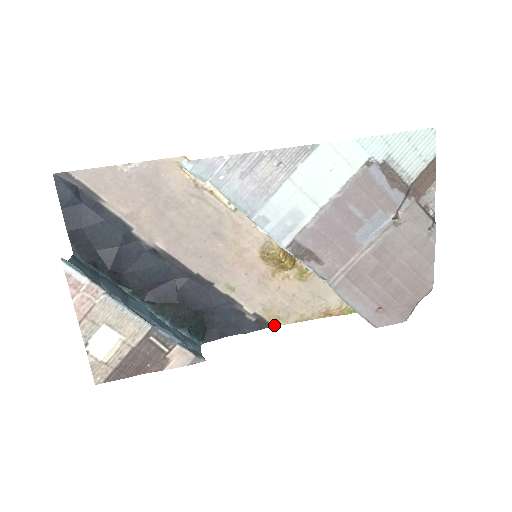
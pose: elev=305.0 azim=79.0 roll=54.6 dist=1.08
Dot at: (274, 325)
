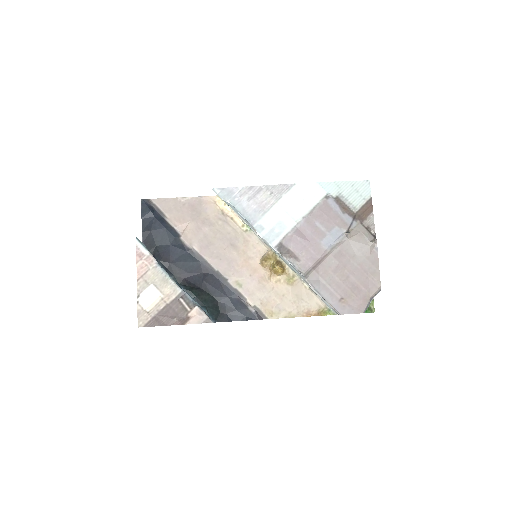
Dot at: (269, 318)
